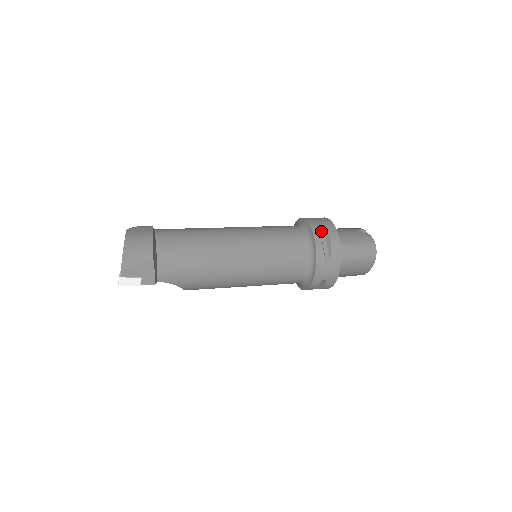
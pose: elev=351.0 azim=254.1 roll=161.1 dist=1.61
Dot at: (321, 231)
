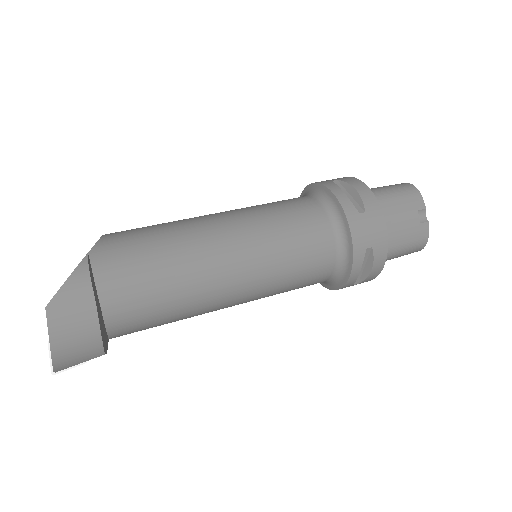
Dot at: (365, 254)
